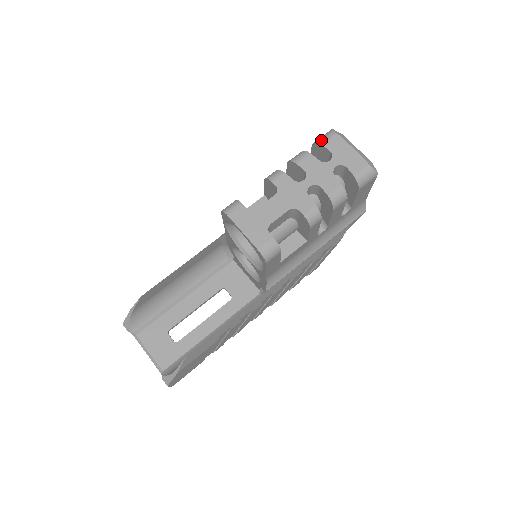
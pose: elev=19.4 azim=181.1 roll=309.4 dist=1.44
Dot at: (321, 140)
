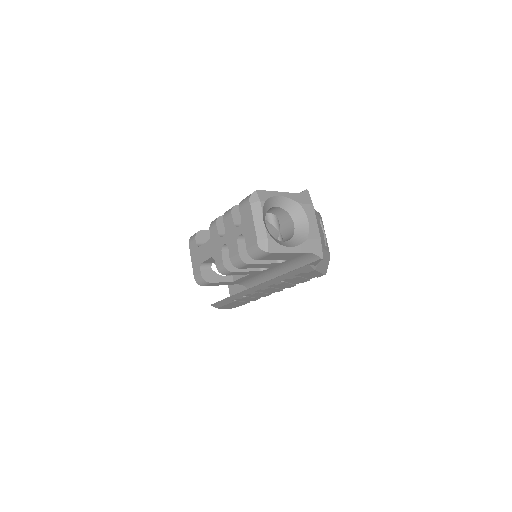
Dot at: (241, 203)
